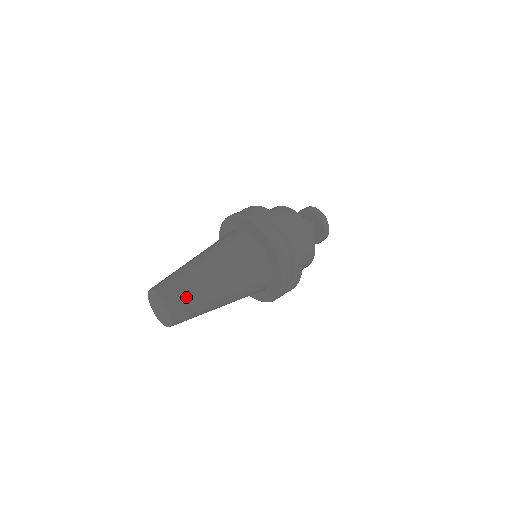
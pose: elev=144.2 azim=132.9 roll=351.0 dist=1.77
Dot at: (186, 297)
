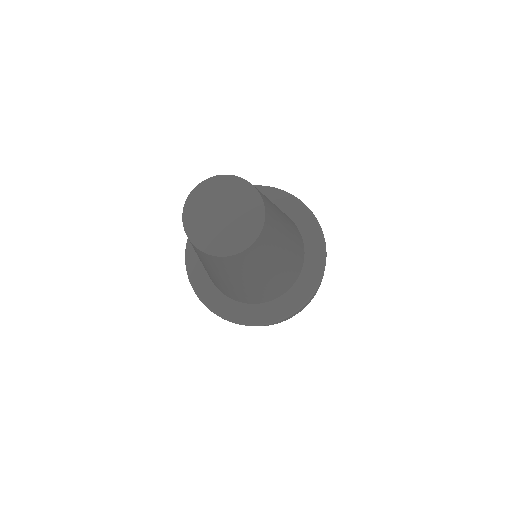
Dot at: occluded
